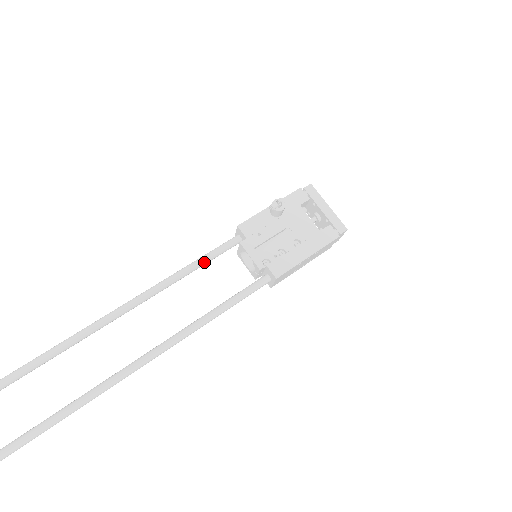
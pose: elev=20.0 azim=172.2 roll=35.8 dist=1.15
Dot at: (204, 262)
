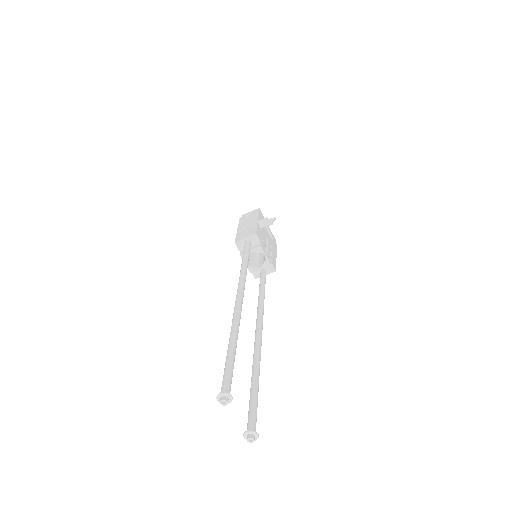
Dot at: (248, 260)
